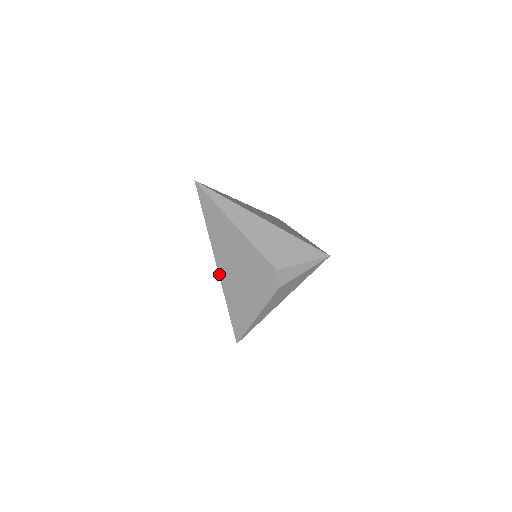
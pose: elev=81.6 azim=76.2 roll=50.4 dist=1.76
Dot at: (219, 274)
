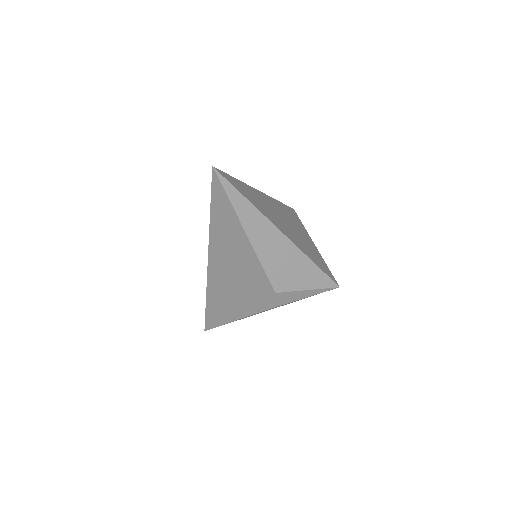
Dot at: (208, 267)
